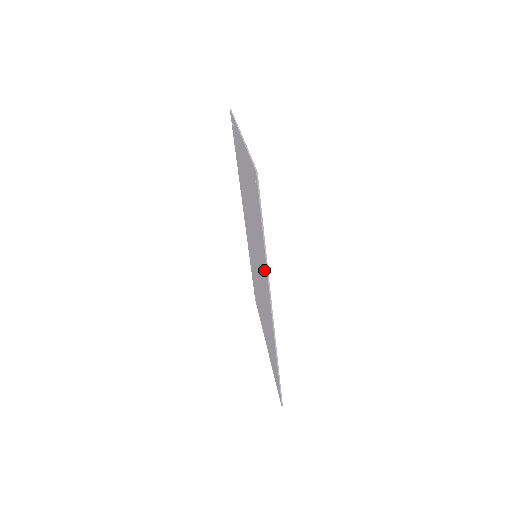
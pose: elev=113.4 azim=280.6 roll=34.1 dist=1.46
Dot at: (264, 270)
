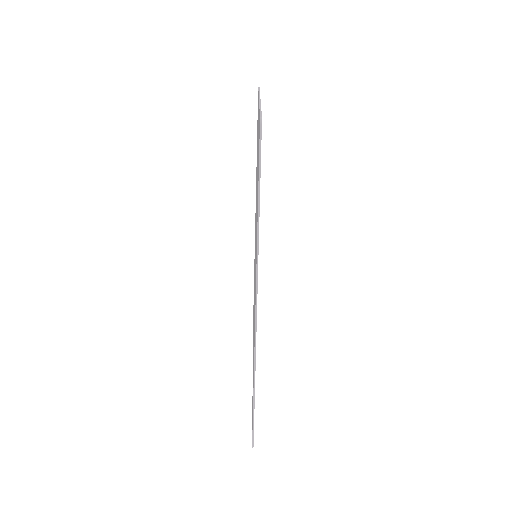
Dot at: occluded
